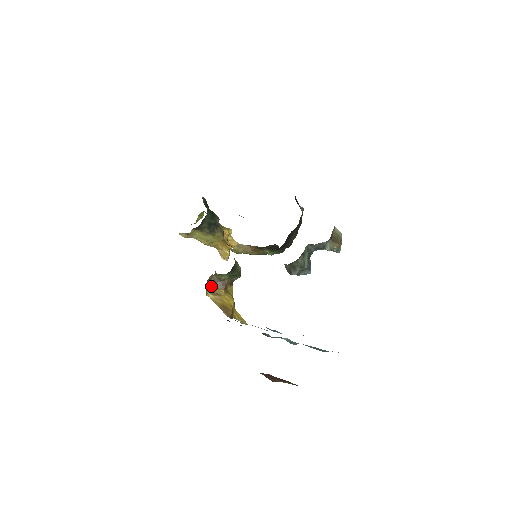
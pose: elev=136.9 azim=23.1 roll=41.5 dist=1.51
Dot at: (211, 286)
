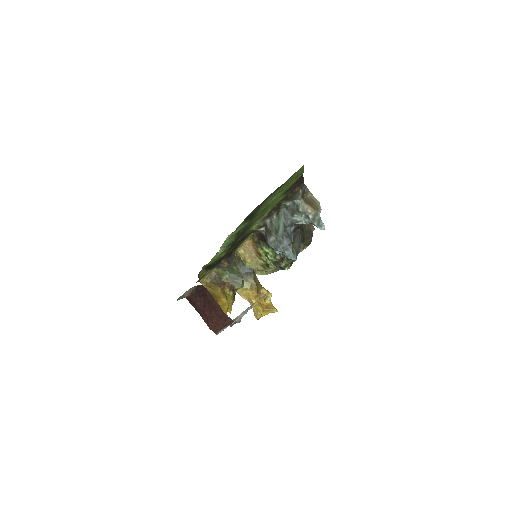
Dot at: (210, 283)
